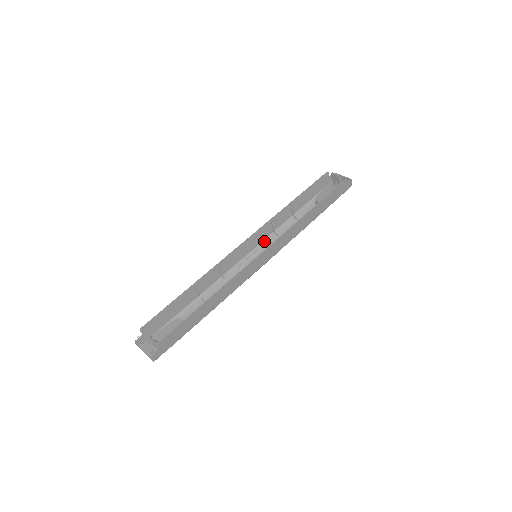
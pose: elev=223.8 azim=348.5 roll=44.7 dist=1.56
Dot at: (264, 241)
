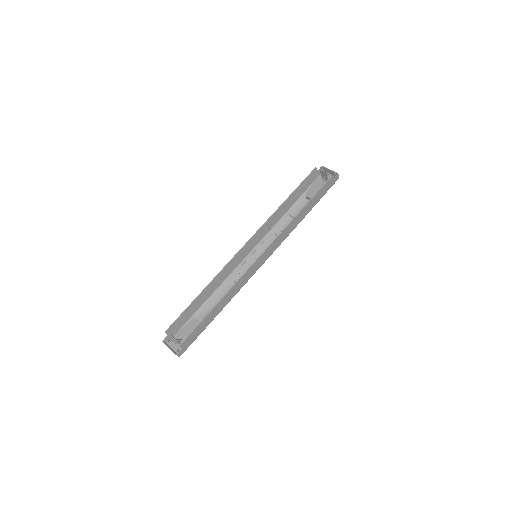
Dot at: (262, 240)
